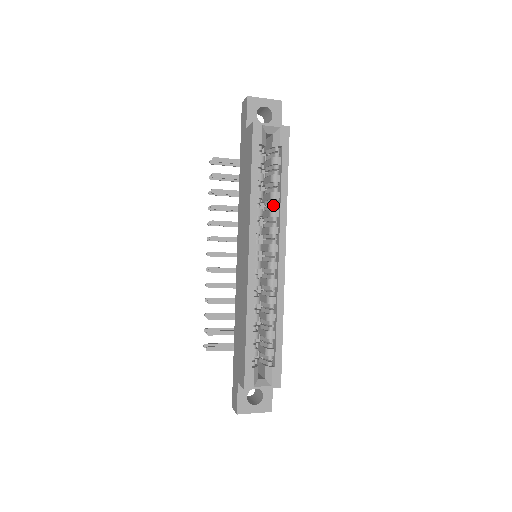
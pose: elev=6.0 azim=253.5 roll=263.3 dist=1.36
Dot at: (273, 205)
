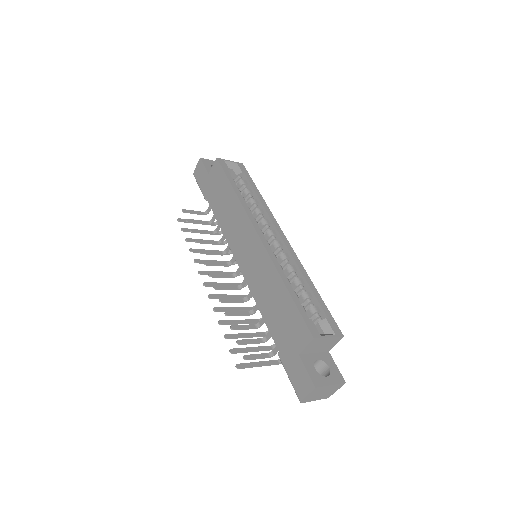
Dot at: occluded
